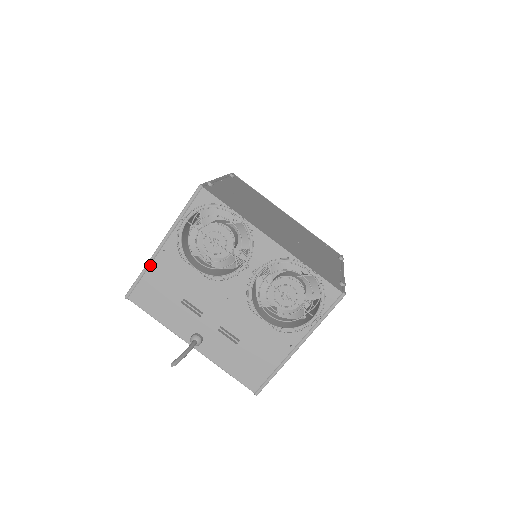
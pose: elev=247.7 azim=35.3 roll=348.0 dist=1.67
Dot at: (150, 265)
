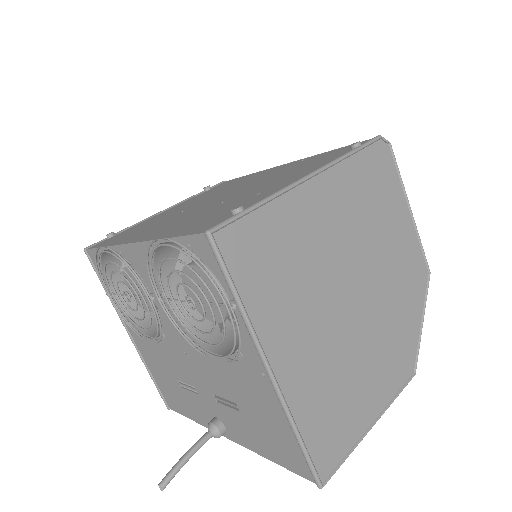
Dot at: (145, 361)
